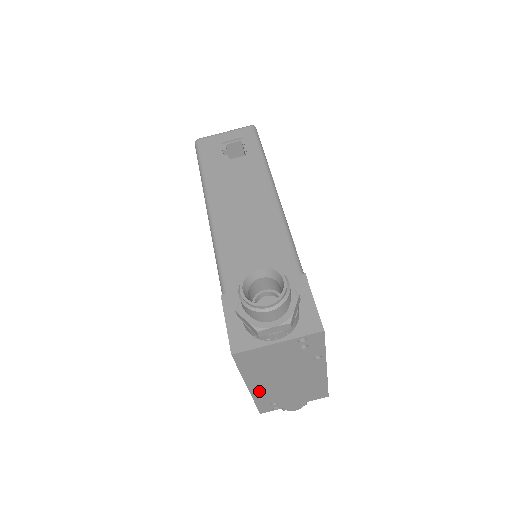
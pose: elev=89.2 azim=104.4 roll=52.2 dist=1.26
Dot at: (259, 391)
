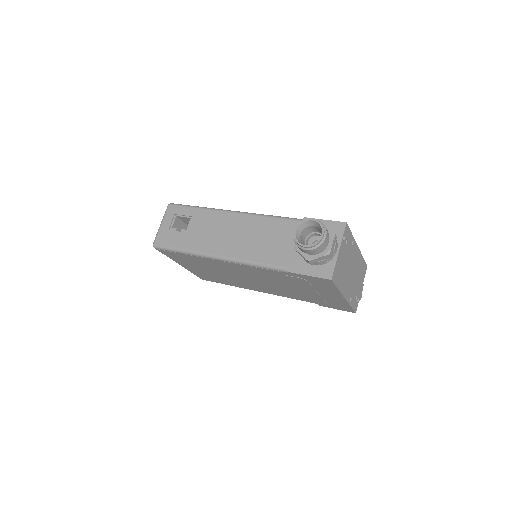
Dot at: (348, 295)
